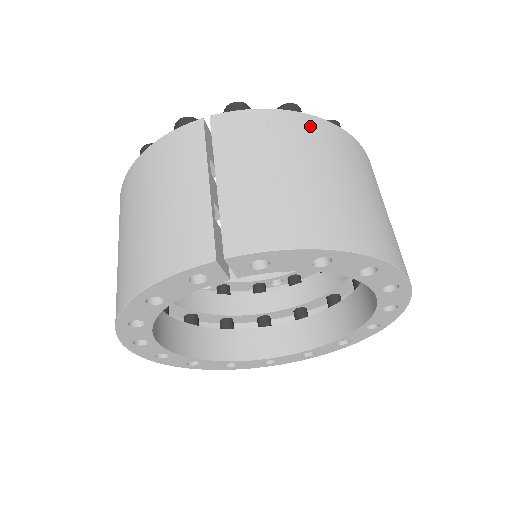
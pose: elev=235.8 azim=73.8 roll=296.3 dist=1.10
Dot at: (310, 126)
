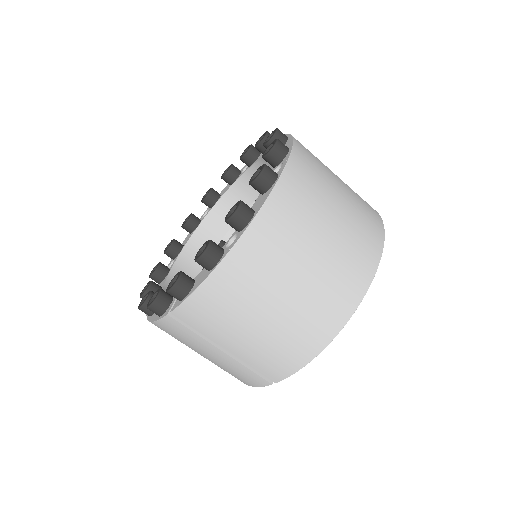
Dot at: (235, 270)
